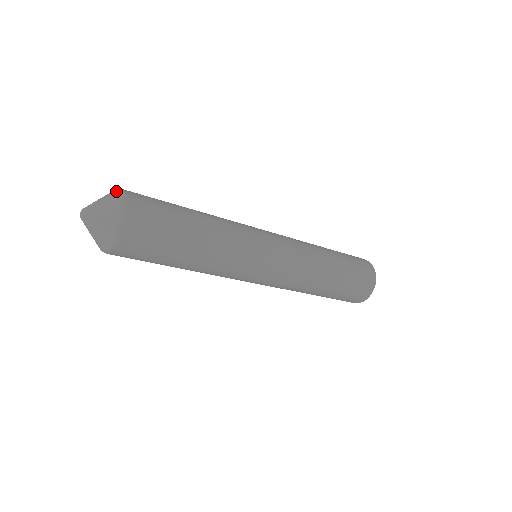
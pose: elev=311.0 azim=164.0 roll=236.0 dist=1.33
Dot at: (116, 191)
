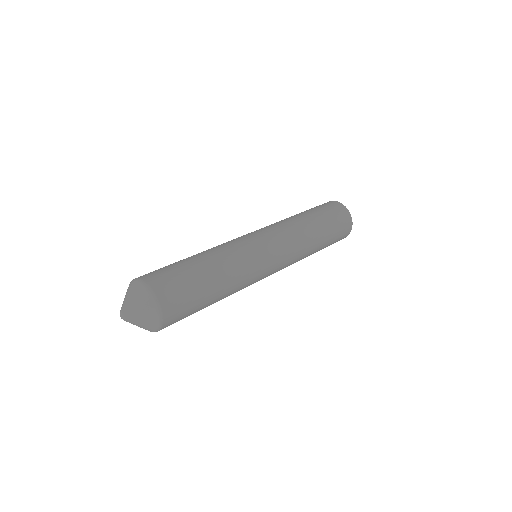
Dot at: (135, 283)
